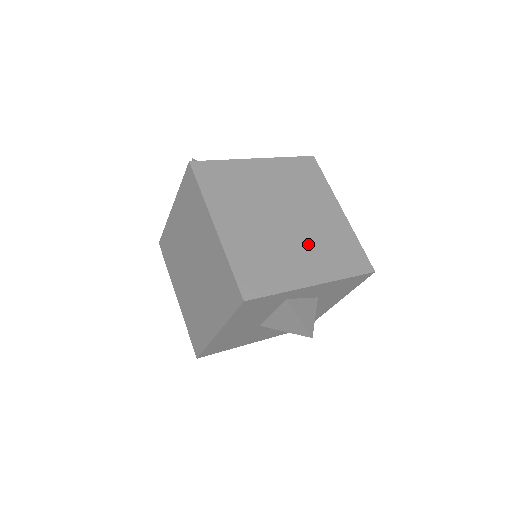
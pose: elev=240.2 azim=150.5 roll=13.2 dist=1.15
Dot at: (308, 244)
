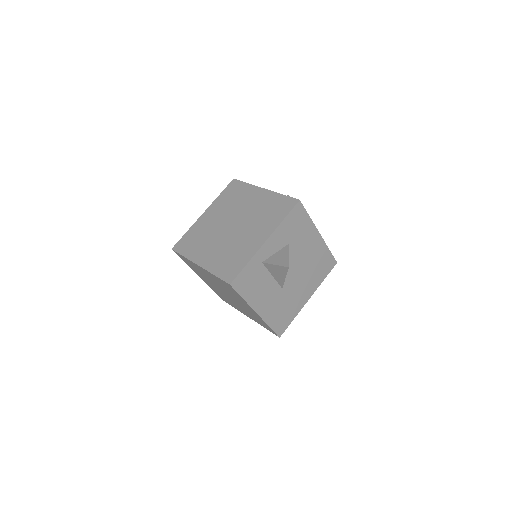
Dot at: (252, 225)
